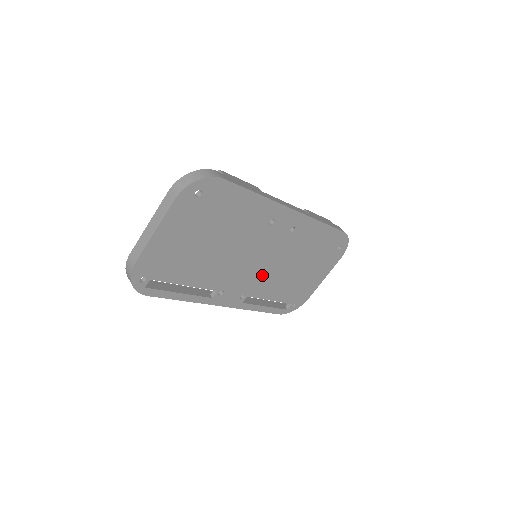
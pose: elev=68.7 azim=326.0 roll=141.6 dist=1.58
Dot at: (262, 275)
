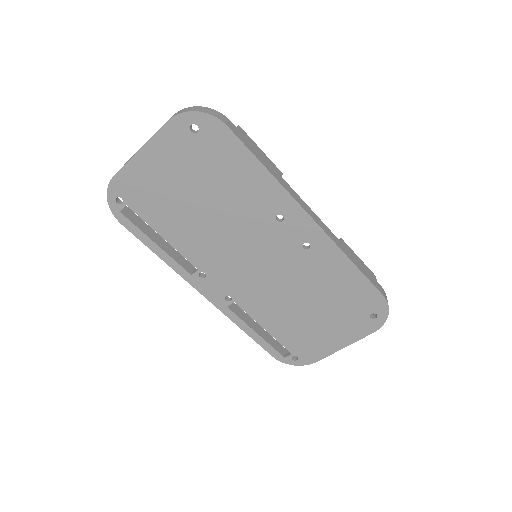
Dot at: (257, 285)
